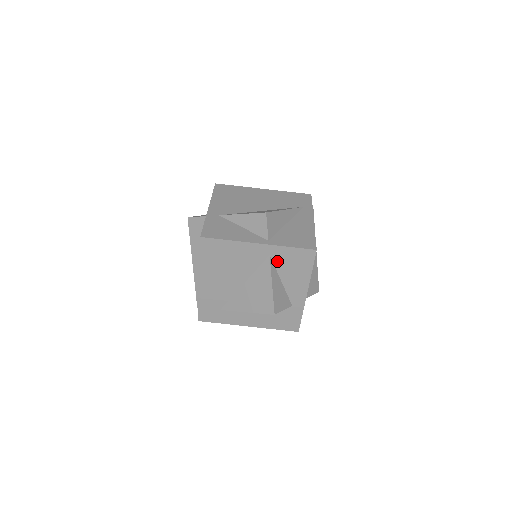
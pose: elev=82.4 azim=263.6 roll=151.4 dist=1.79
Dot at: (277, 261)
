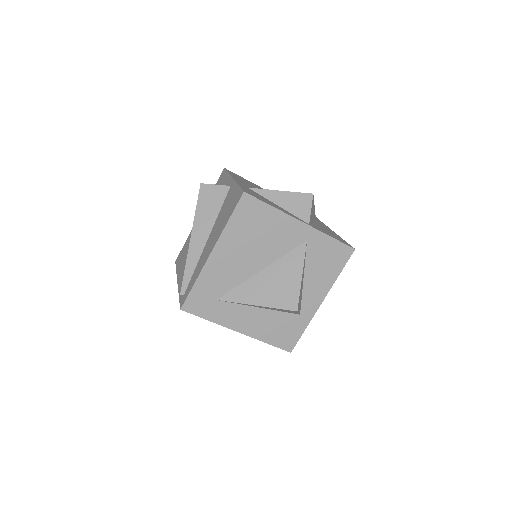
Dot at: (311, 251)
